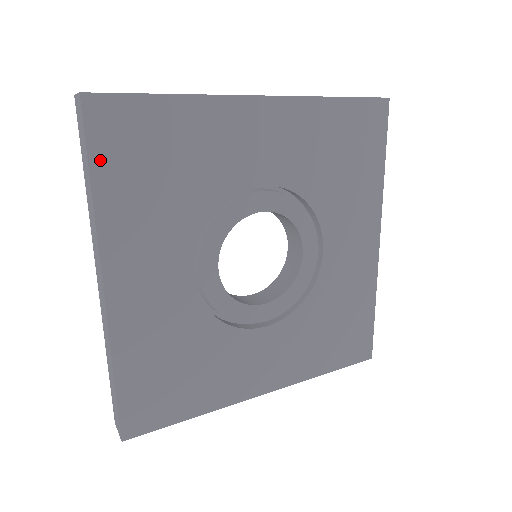
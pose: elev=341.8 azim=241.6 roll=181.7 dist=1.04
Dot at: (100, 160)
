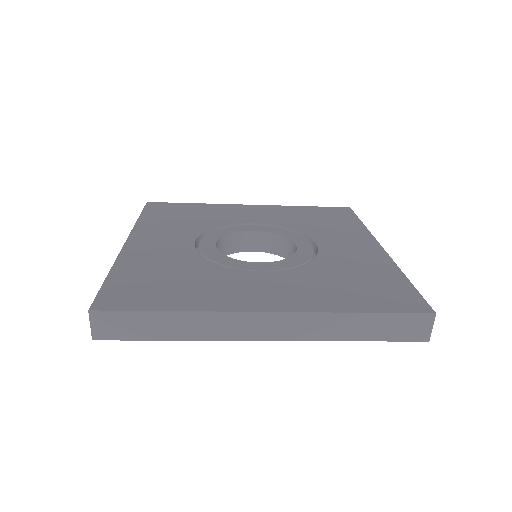
Dot at: (148, 213)
